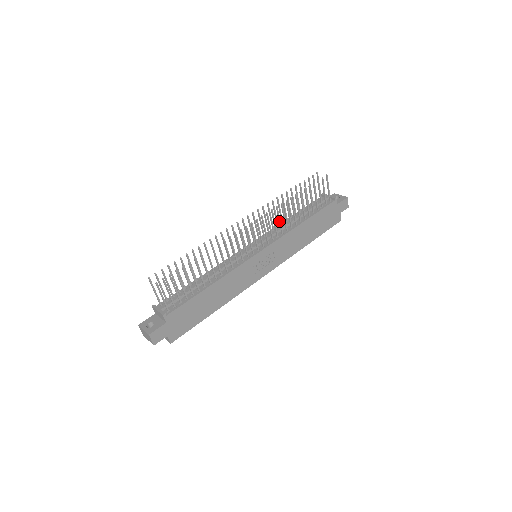
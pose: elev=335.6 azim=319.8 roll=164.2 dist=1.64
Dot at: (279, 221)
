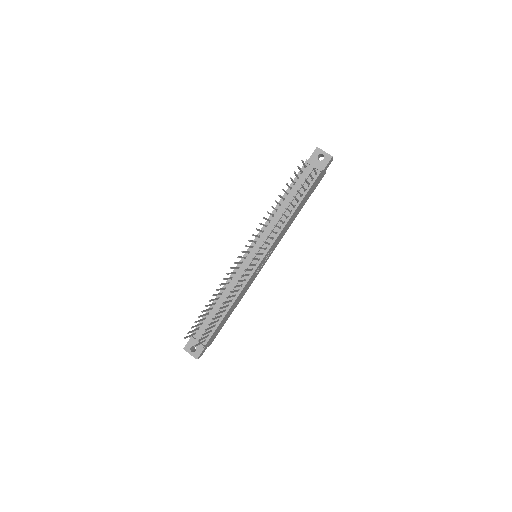
Dot at: occluded
